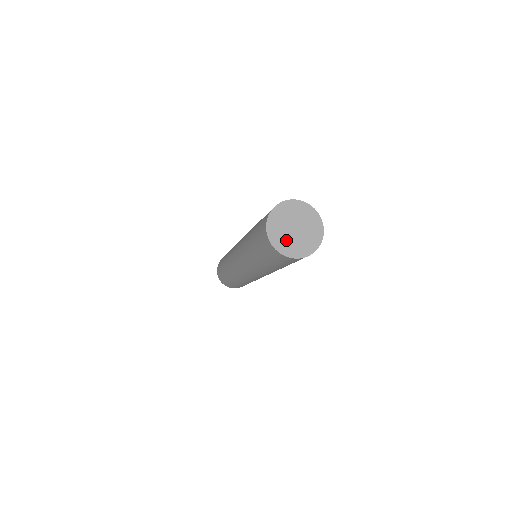
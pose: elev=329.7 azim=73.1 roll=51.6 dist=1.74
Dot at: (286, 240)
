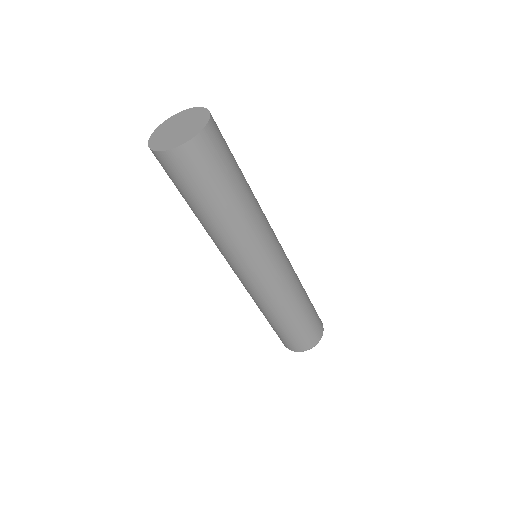
Dot at: (164, 139)
